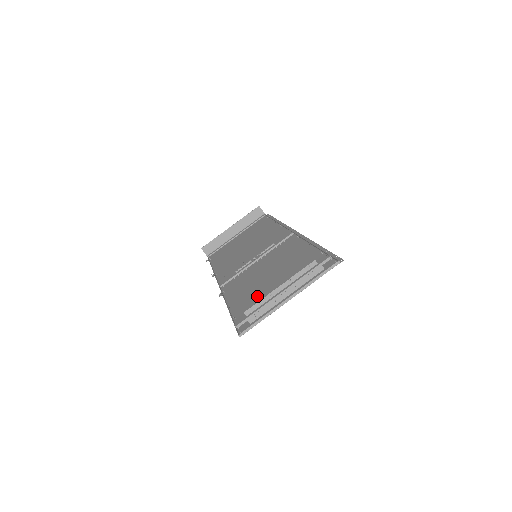
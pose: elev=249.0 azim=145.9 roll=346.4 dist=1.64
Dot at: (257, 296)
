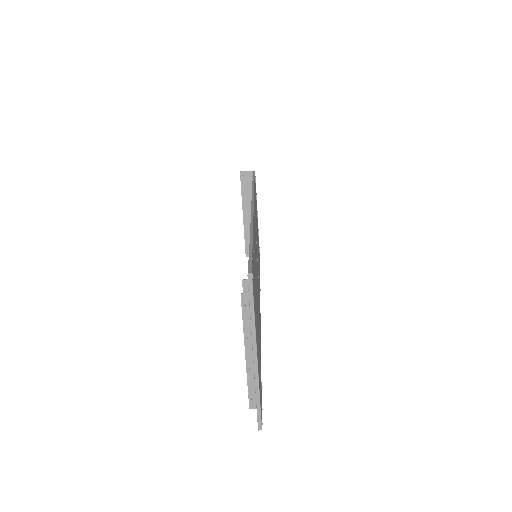
Dot at: occluded
